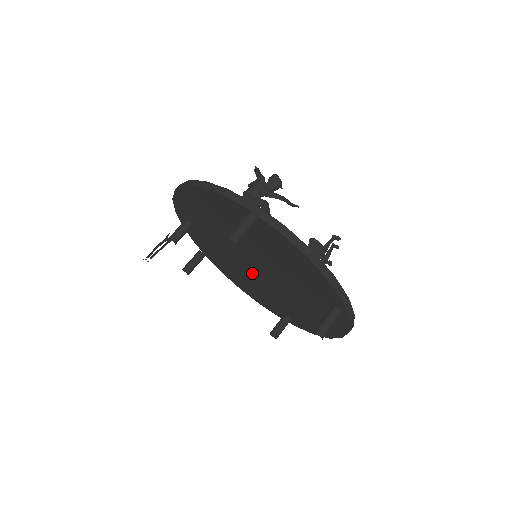
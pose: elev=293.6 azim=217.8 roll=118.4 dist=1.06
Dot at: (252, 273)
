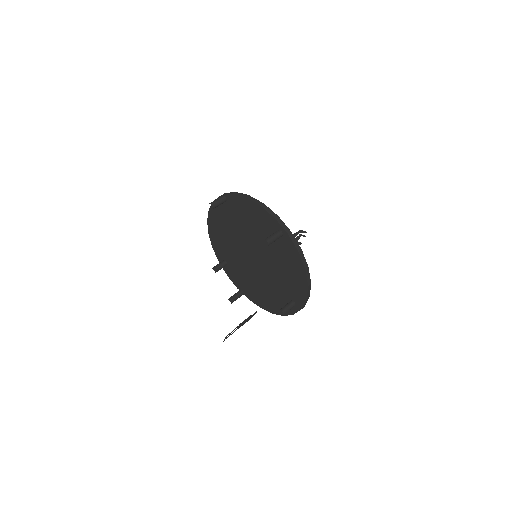
Dot at: (258, 270)
